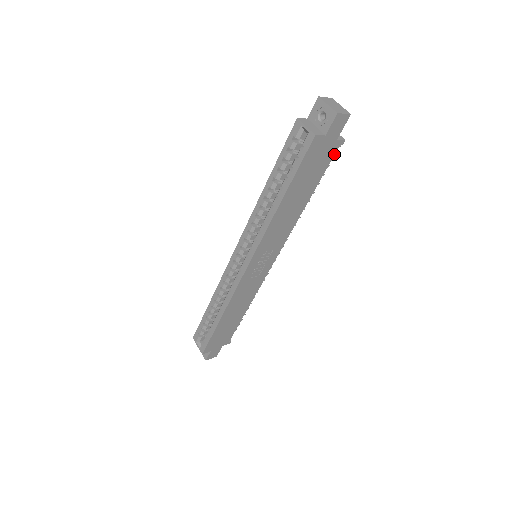
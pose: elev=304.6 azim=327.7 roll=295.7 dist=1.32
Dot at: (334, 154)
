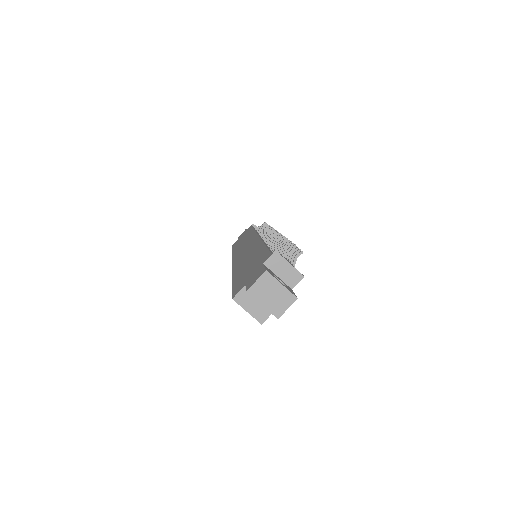
Dot at: occluded
